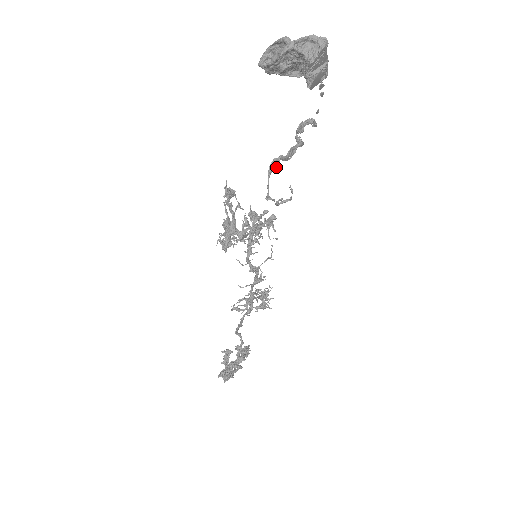
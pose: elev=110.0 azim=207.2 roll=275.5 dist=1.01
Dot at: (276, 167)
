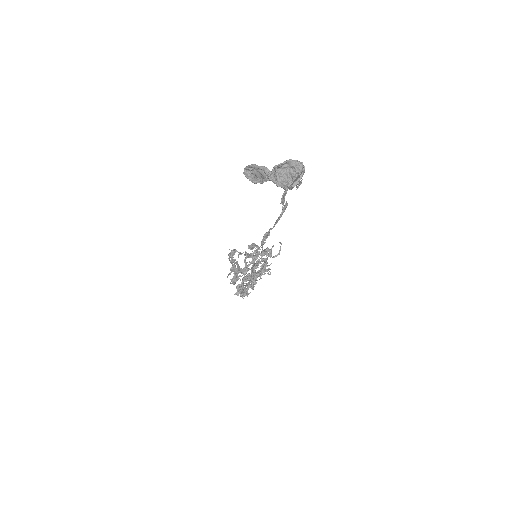
Dot at: (267, 237)
